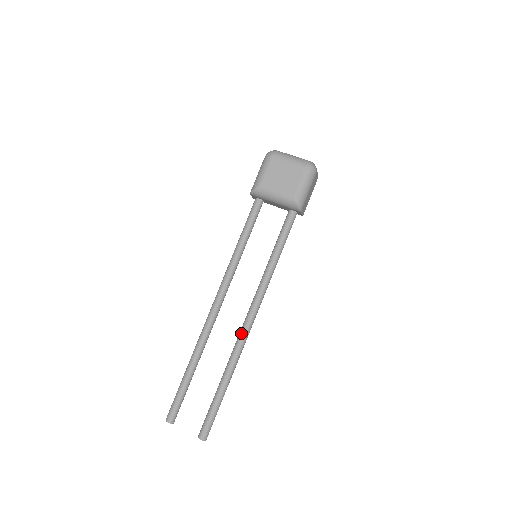
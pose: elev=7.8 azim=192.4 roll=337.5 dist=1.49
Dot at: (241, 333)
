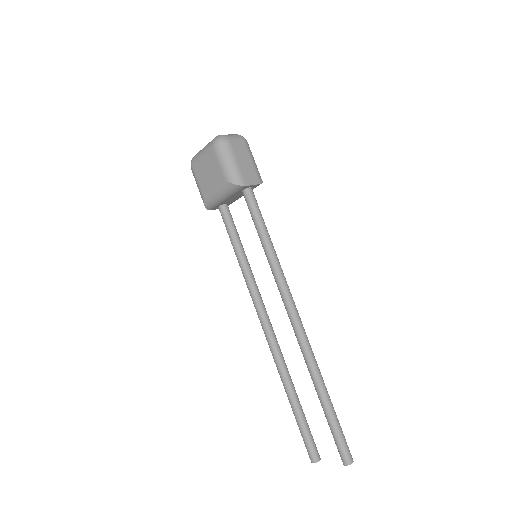
Dot at: (296, 337)
